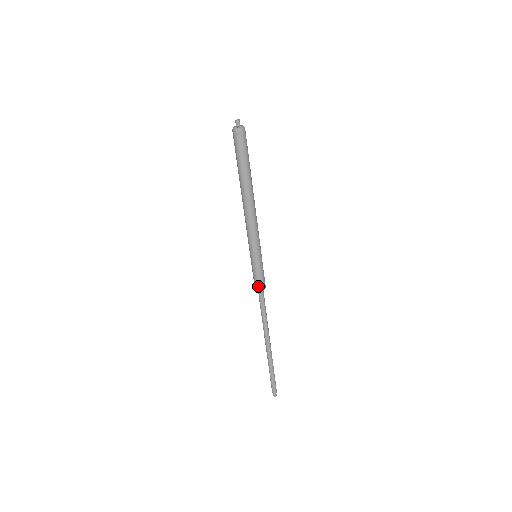
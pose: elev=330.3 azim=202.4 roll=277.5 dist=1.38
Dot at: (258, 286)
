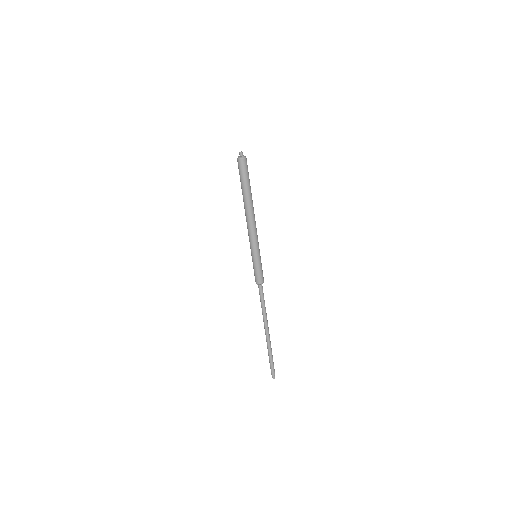
Dot at: (259, 280)
